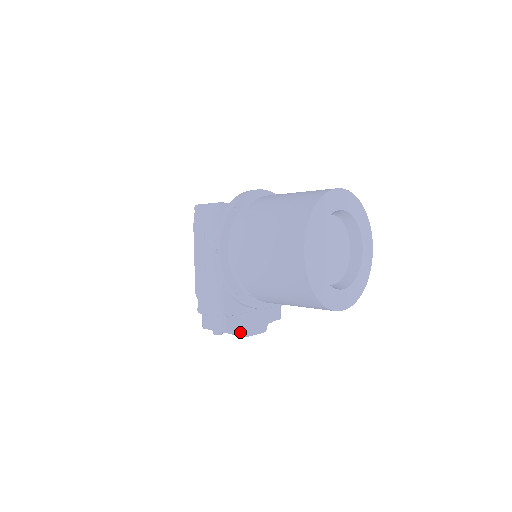
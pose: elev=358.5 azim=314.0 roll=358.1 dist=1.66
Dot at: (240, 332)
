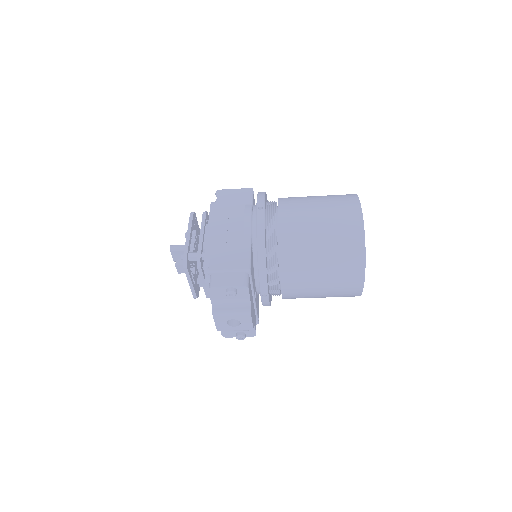
Dot at: (247, 306)
